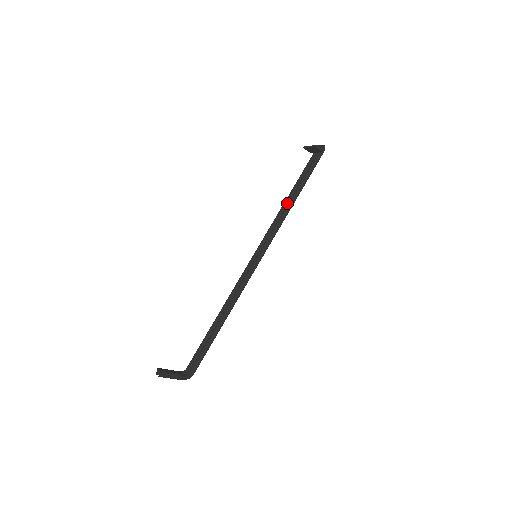
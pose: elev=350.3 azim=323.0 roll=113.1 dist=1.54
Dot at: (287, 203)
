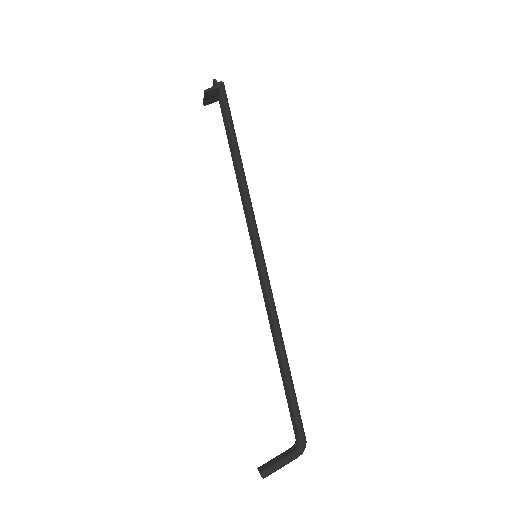
Dot at: (237, 173)
